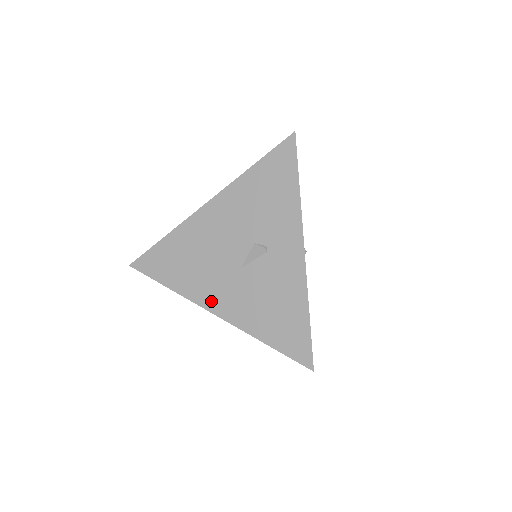
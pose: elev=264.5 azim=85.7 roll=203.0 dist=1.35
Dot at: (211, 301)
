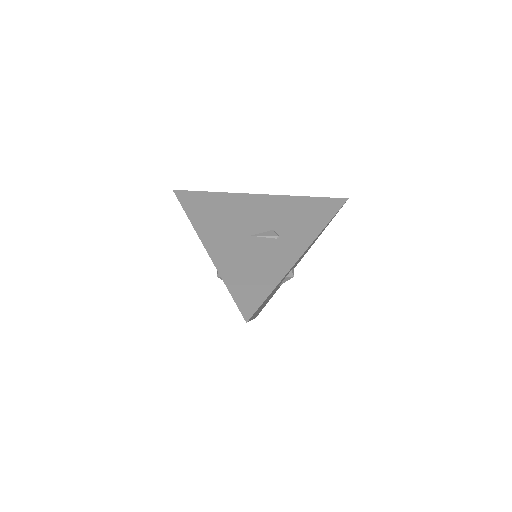
Dot at: (210, 239)
